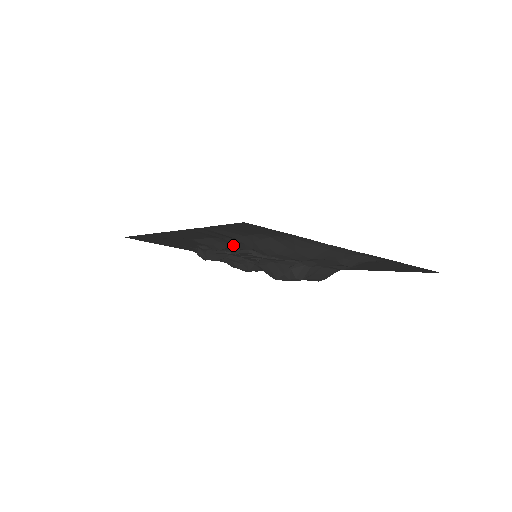
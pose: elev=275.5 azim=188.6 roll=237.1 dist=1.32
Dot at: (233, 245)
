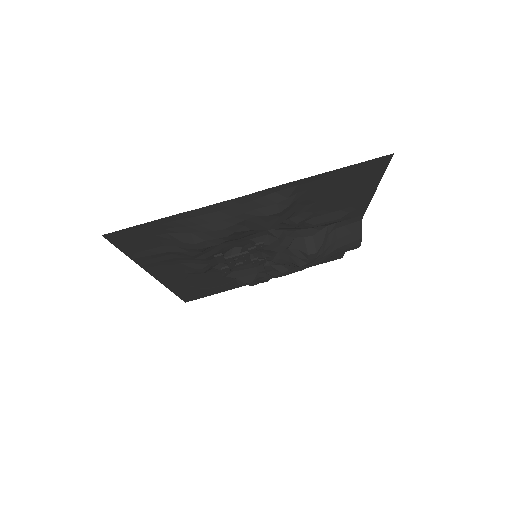
Dot at: (190, 259)
